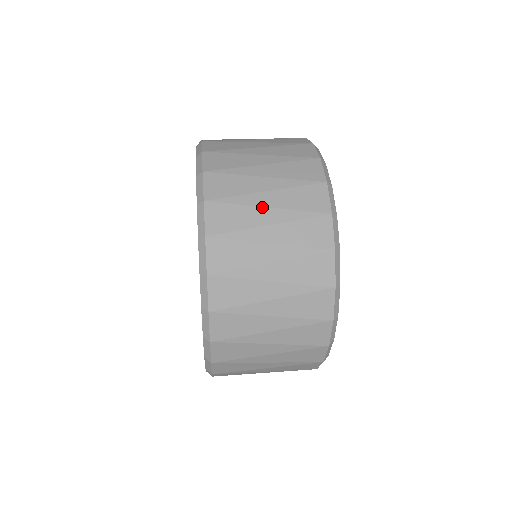
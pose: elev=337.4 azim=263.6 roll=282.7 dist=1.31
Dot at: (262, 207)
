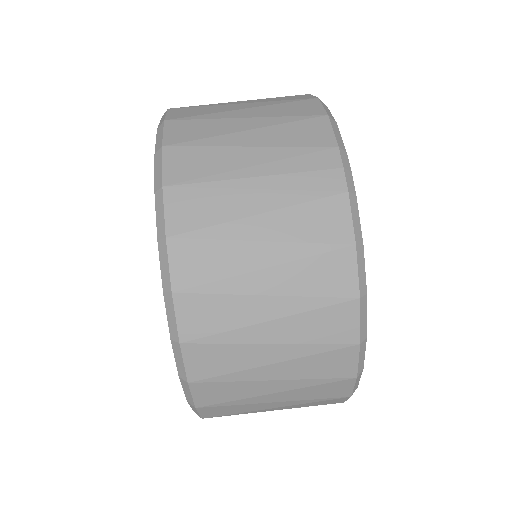
Dot at: (266, 381)
